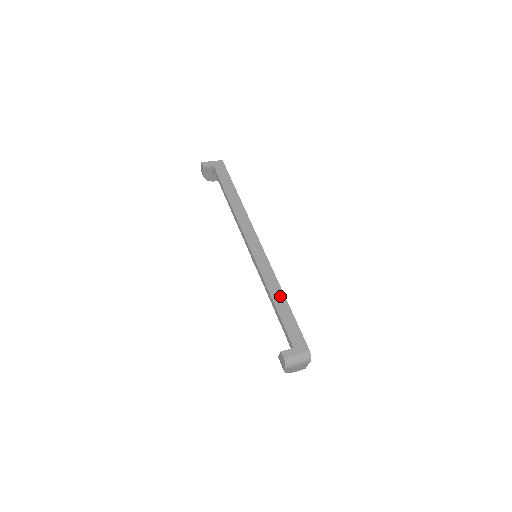
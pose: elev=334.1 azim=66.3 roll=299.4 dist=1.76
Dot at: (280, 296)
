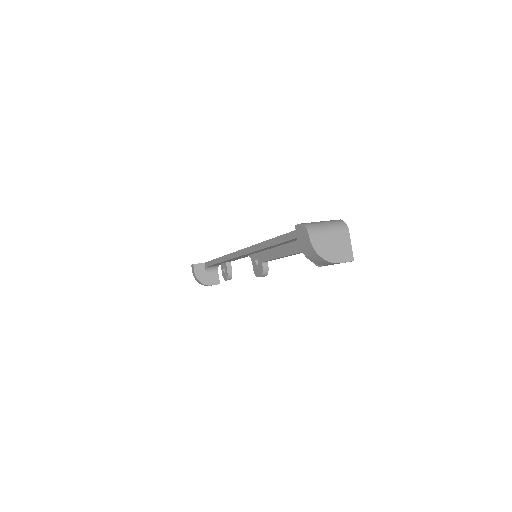
Dot at: occluded
